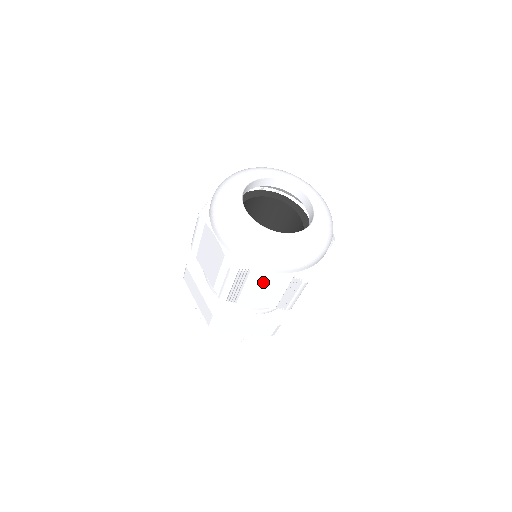
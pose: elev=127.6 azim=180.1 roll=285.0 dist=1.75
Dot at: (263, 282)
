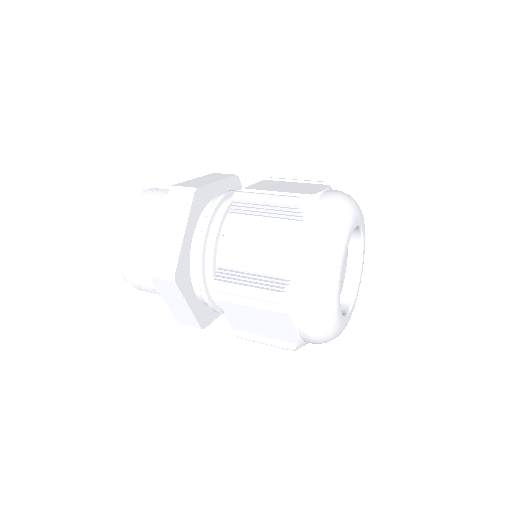
Dot at: occluded
